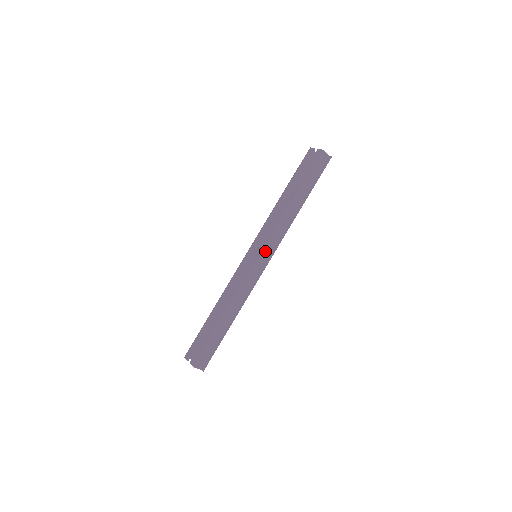
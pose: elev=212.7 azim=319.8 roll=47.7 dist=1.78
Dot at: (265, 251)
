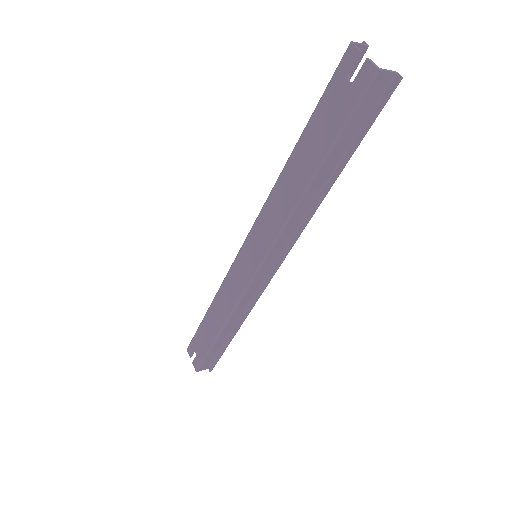
Dot at: (267, 260)
